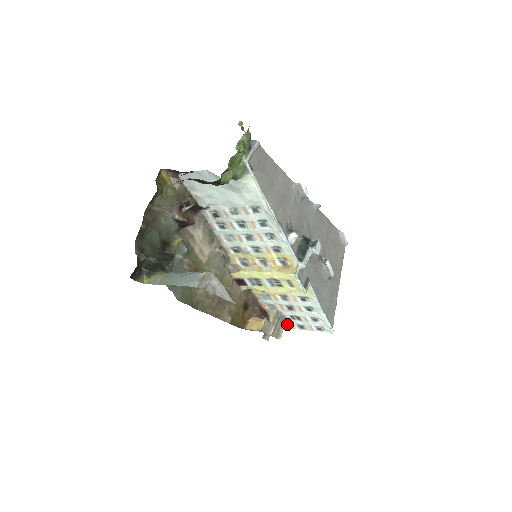
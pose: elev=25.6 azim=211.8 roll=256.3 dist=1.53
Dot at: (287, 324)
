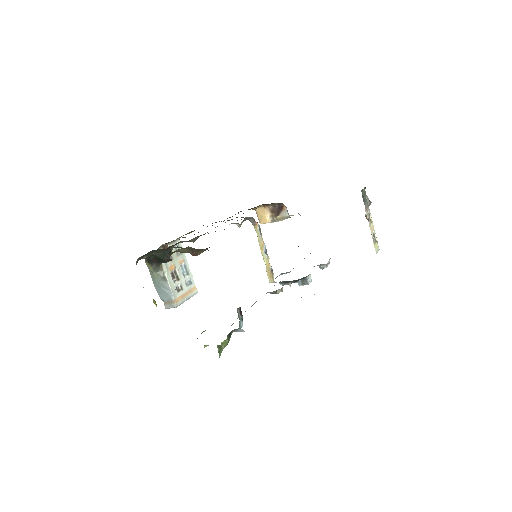
Dot at: occluded
